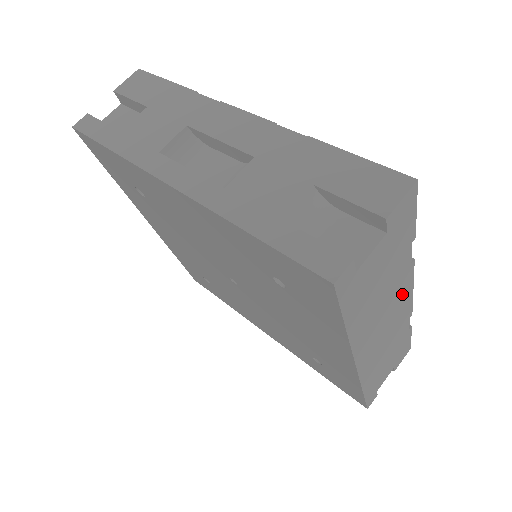
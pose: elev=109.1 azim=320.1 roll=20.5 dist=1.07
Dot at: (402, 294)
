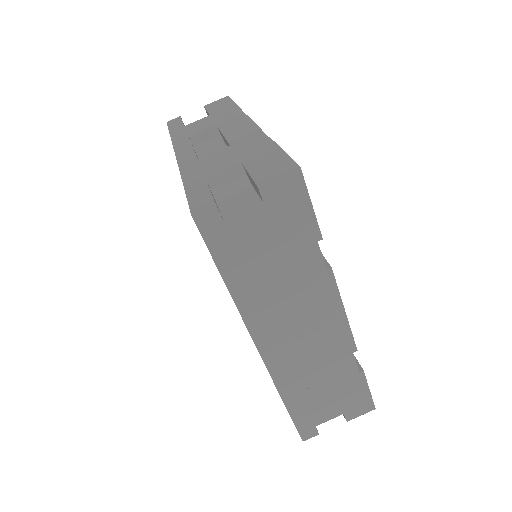
Dot at: (323, 304)
